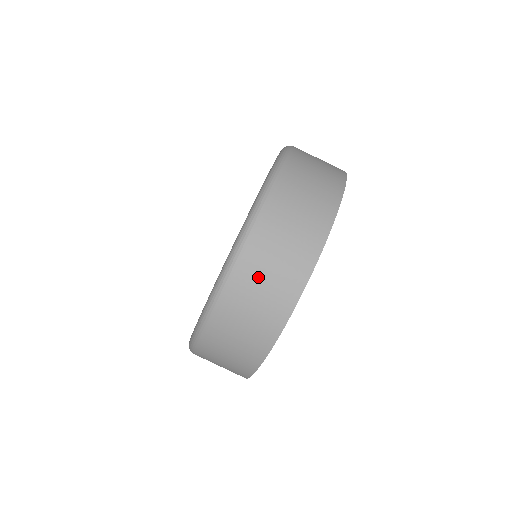
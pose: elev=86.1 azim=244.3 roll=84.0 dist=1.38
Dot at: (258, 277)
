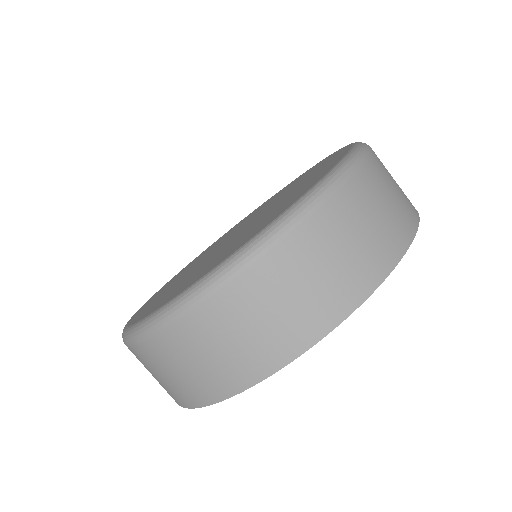
Dot at: (148, 367)
